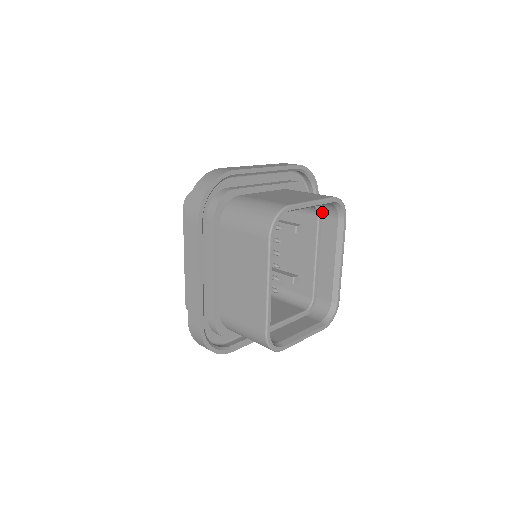
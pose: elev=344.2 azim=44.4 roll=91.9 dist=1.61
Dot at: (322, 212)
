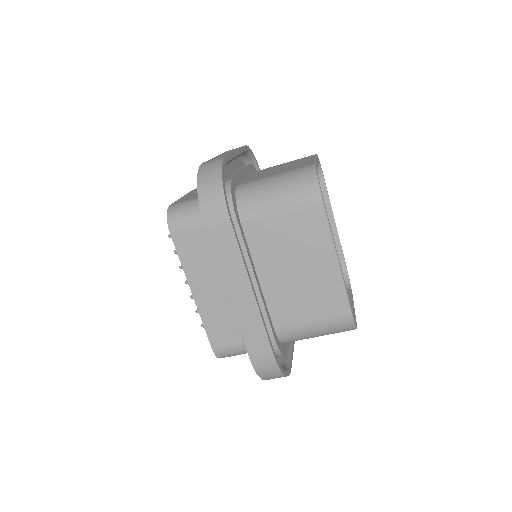
Dot at: occluded
